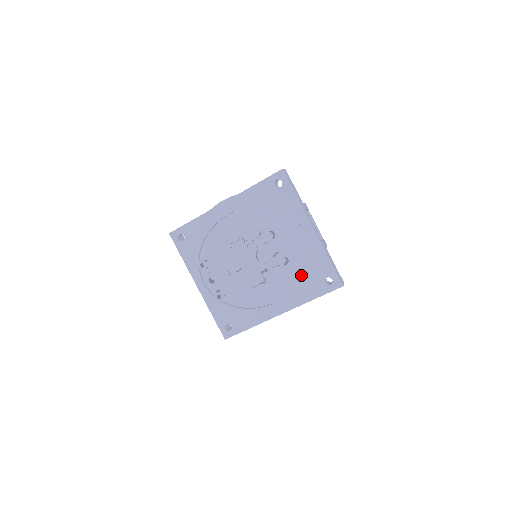
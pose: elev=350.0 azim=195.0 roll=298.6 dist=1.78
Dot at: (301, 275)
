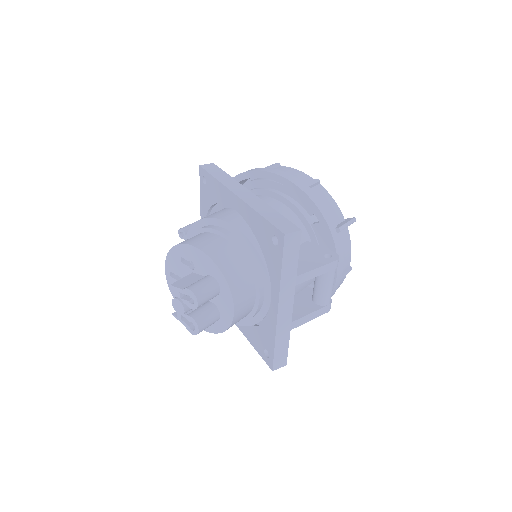
Dot at: (251, 324)
